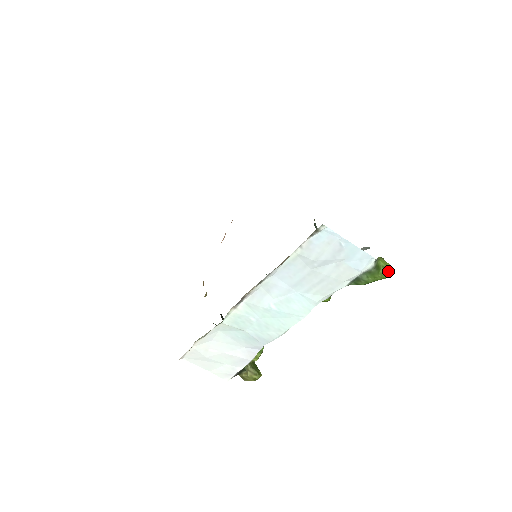
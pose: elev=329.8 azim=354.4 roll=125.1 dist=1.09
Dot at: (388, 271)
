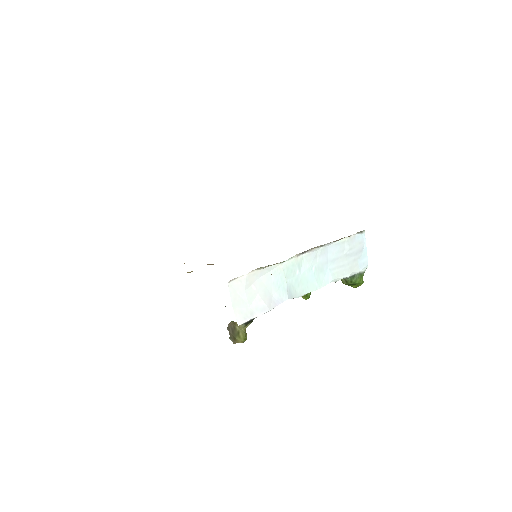
Dot at: (363, 281)
